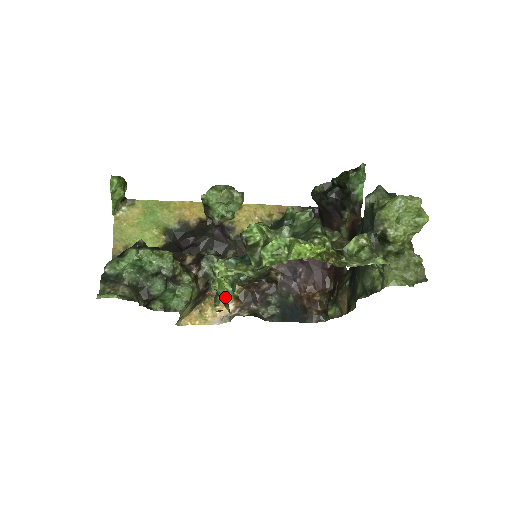
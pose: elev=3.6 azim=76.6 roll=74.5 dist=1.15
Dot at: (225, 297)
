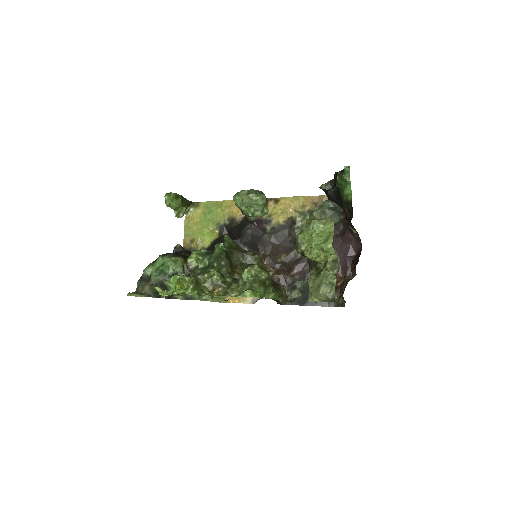
Dot at: (203, 298)
